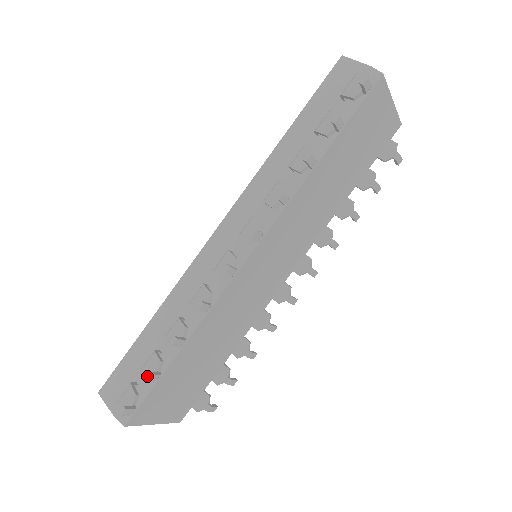
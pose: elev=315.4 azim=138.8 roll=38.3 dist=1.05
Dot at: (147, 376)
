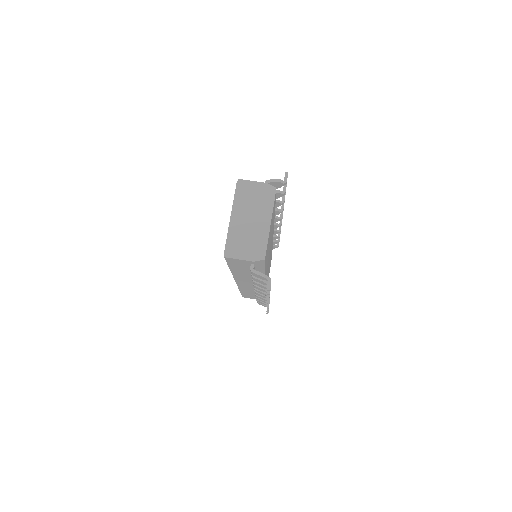
Dot at: occluded
